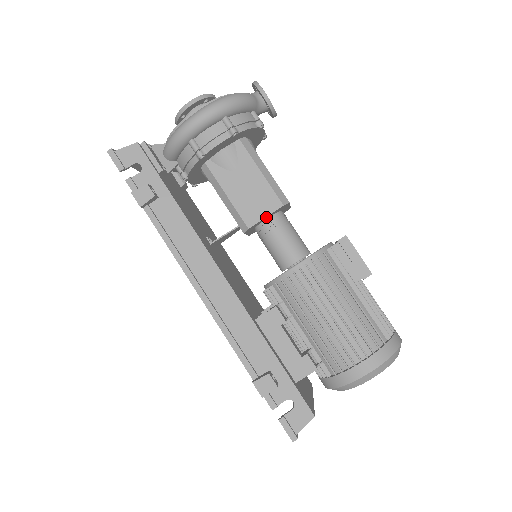
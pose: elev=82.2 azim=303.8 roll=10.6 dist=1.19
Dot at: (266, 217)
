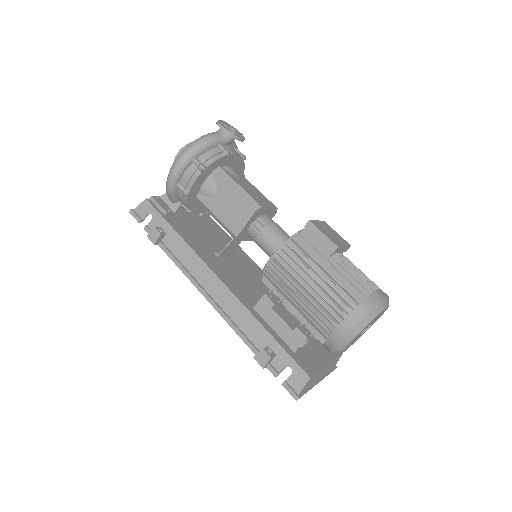
Dot at: (247, 224)
